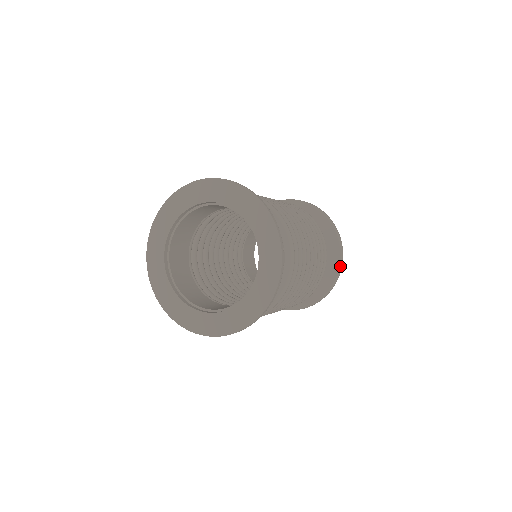
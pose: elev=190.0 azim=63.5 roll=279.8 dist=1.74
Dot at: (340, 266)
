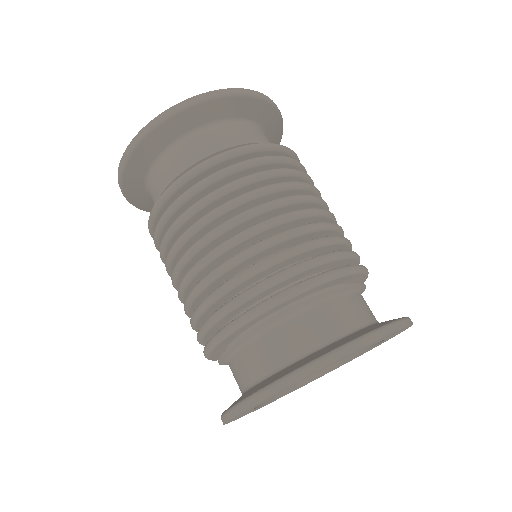
Dot at: (401, 319)
